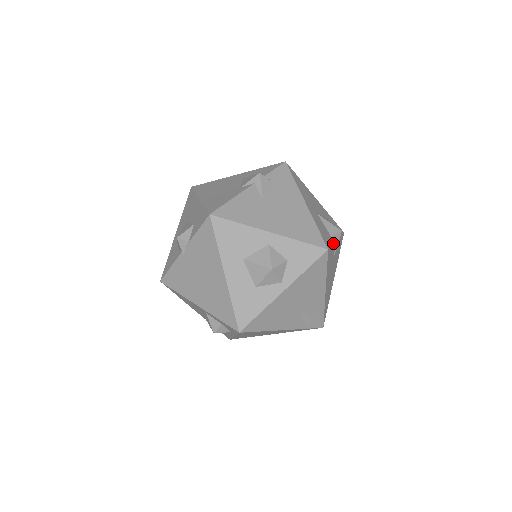
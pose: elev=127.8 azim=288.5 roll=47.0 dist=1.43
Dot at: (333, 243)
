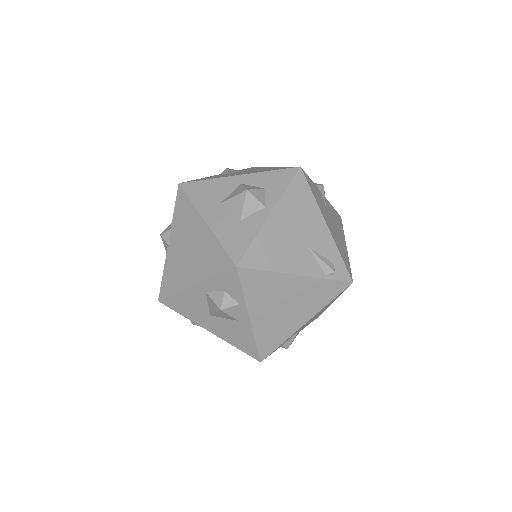
Dot at: (313, 183)
